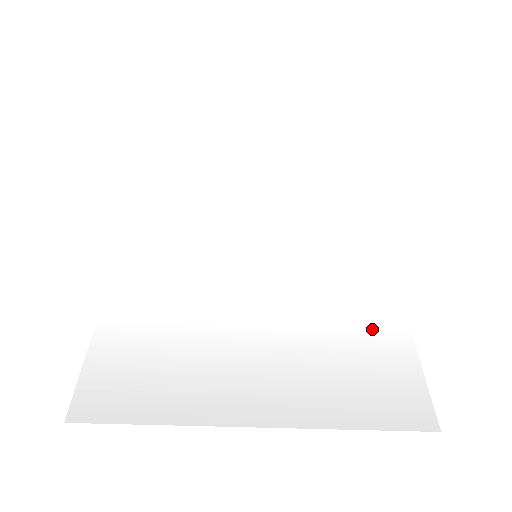
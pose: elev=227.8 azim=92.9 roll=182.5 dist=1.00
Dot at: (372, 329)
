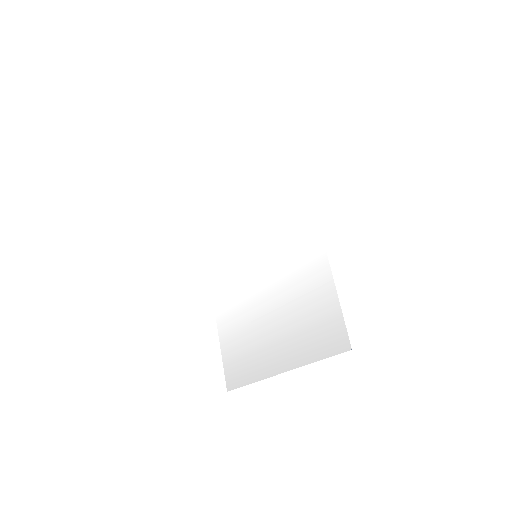
Dot at: (314, 286)
